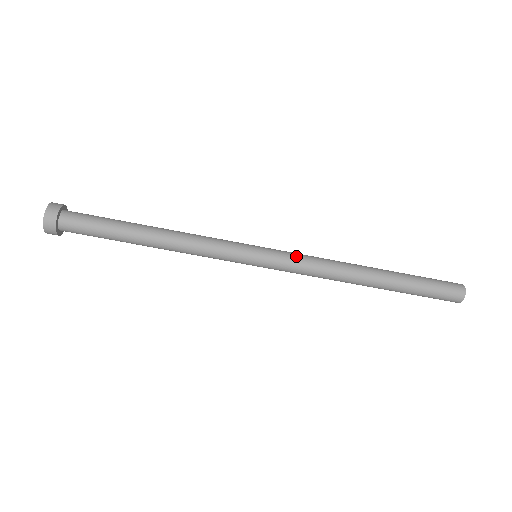
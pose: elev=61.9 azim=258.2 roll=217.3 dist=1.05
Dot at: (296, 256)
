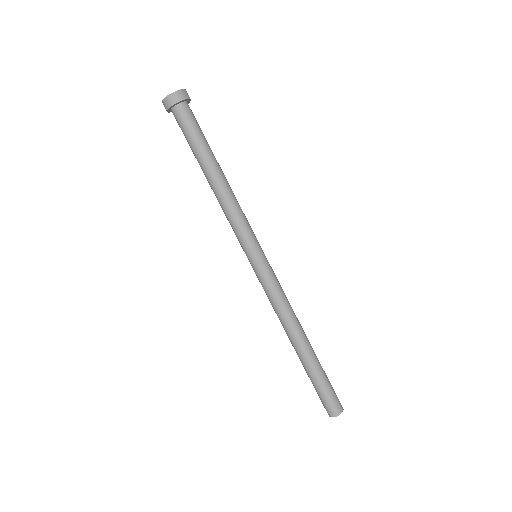
Dot at: occluded
